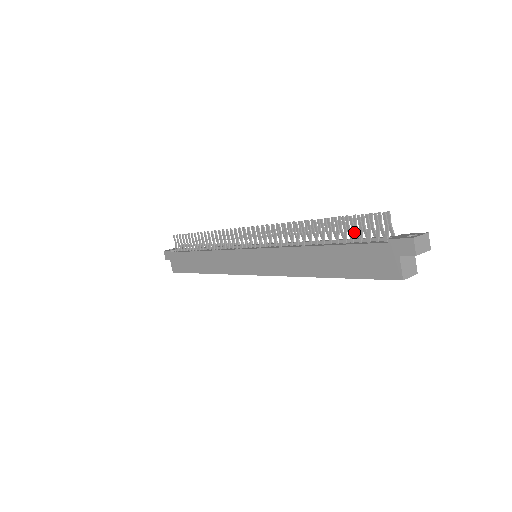
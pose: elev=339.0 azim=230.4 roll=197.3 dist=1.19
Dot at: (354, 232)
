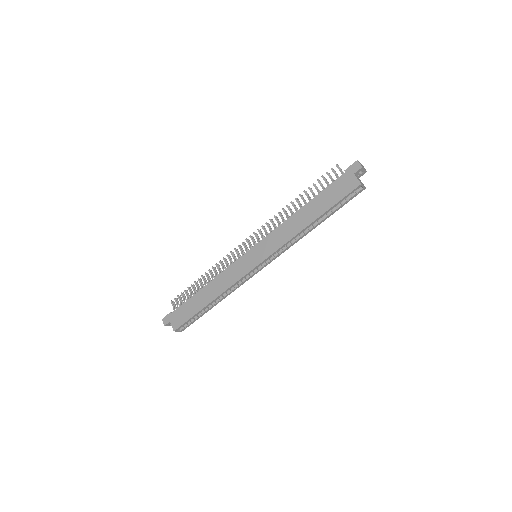
Dot at: (323, 186)
